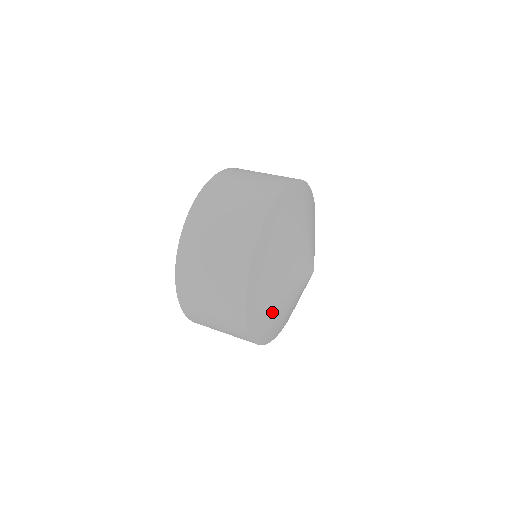
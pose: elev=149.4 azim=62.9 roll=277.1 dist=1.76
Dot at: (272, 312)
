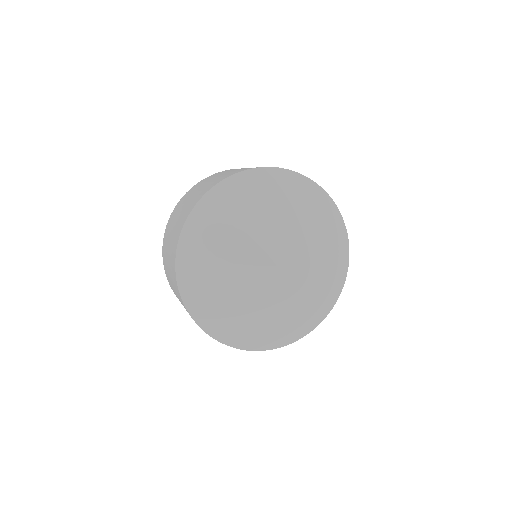
Dot at: (217, 240)
